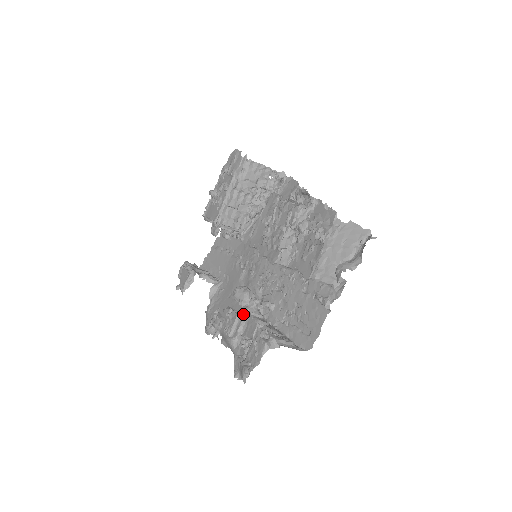
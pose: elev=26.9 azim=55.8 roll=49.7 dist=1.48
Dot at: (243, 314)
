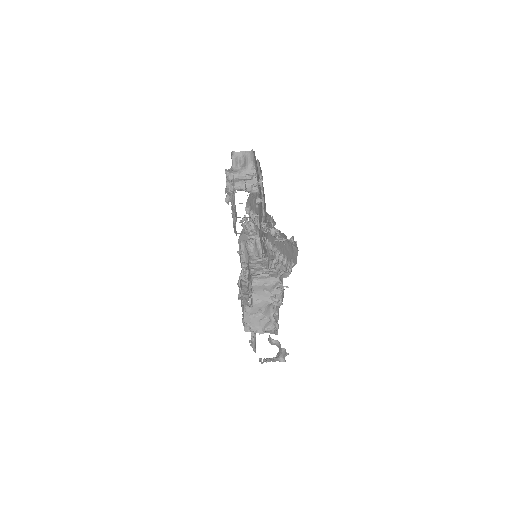
Dot at: (246, 262)
